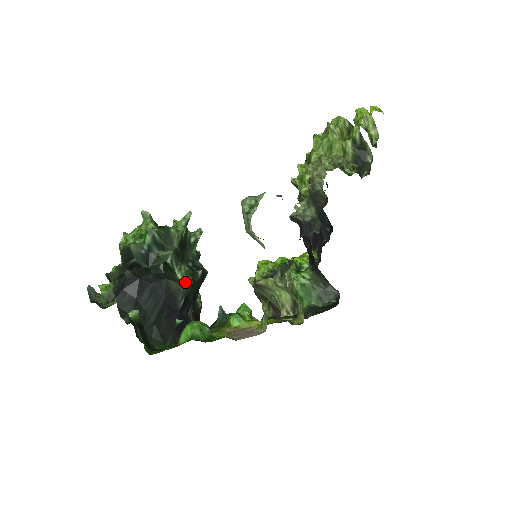
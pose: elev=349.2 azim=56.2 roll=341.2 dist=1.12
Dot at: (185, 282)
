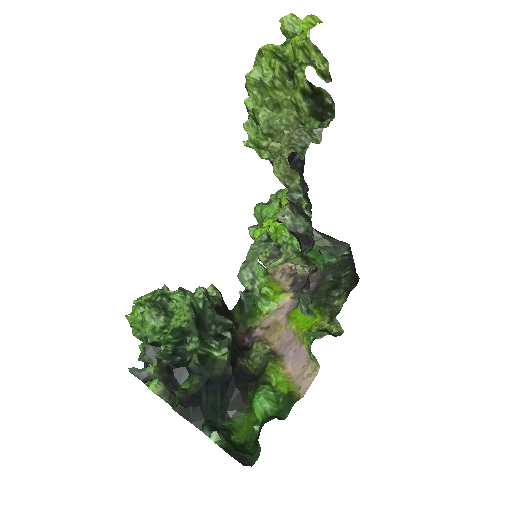
Dot at: (226, 361)
